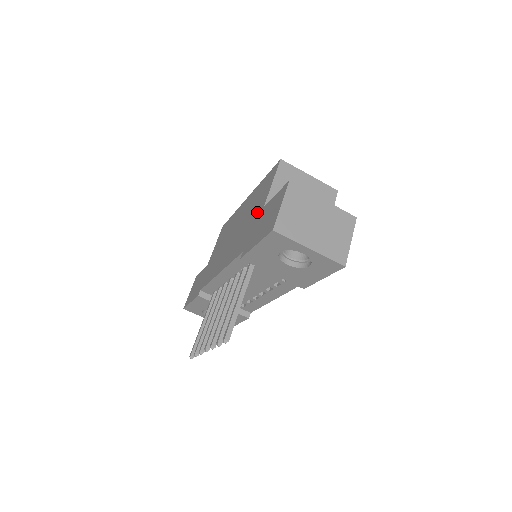
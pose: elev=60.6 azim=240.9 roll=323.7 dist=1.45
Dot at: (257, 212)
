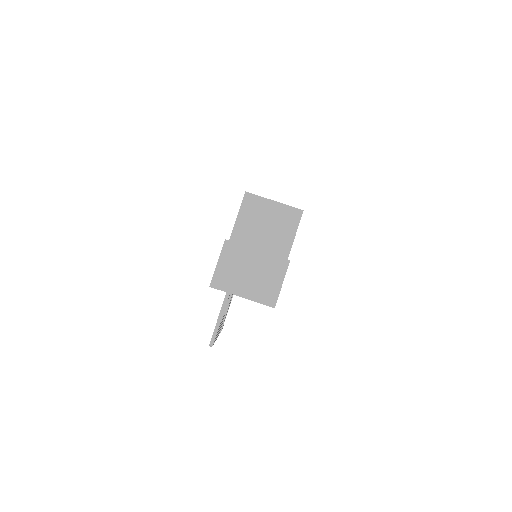
Dot at: occluded
